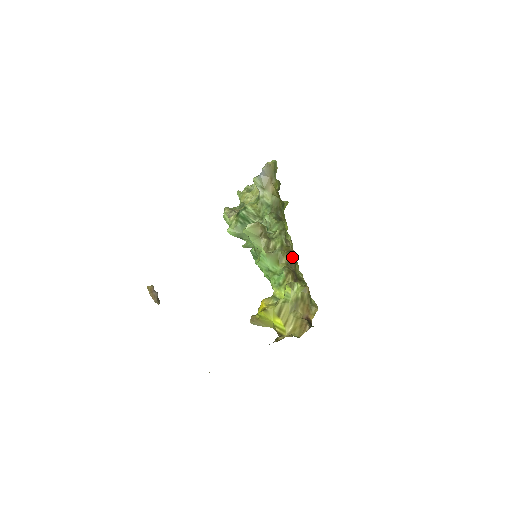
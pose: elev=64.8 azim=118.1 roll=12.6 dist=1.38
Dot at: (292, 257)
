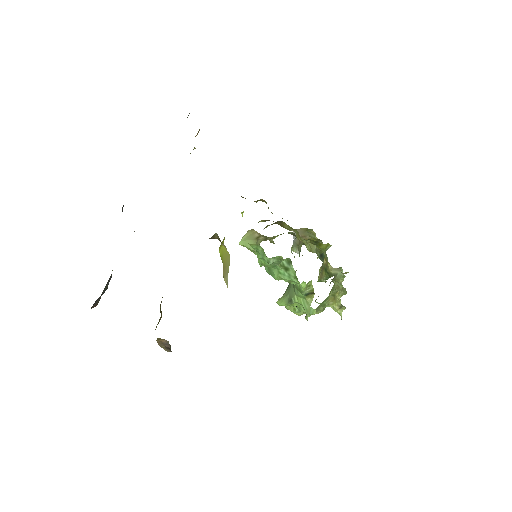
Dot at: occluded
